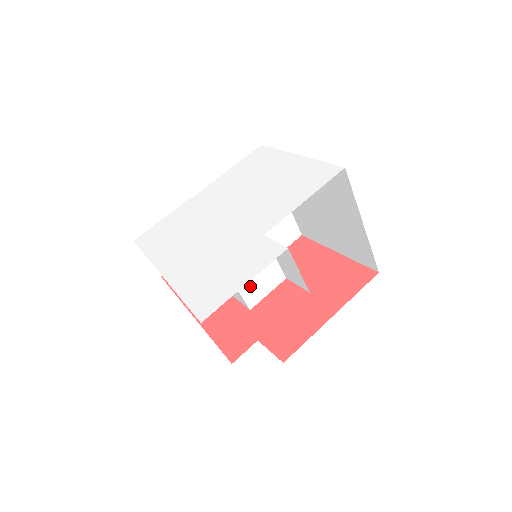
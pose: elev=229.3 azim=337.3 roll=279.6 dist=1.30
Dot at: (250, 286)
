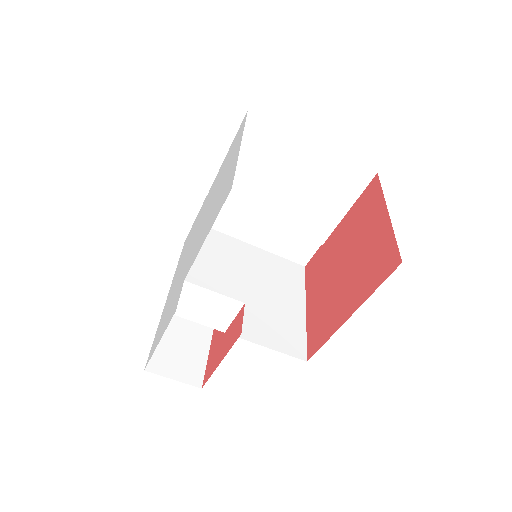
Dot at: (207, 317)
